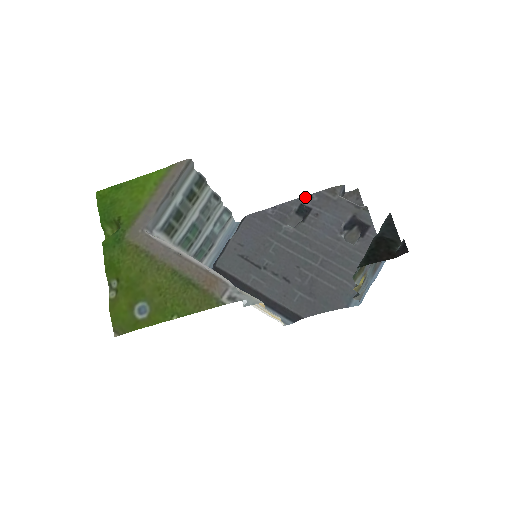
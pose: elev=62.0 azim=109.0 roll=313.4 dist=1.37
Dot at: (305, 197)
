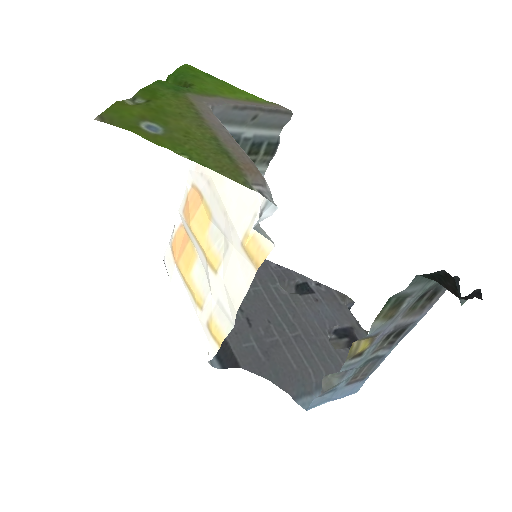
Dot at: (314, 281)
